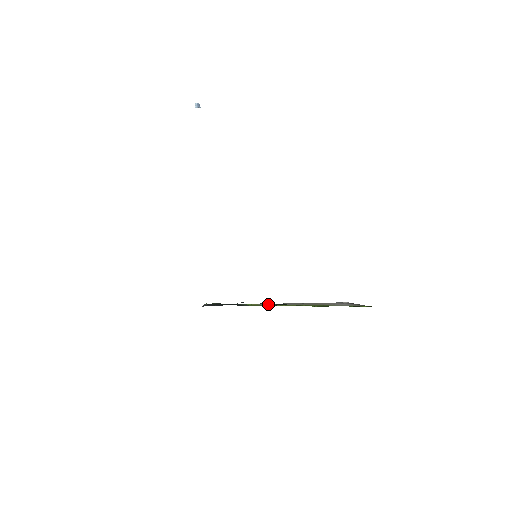
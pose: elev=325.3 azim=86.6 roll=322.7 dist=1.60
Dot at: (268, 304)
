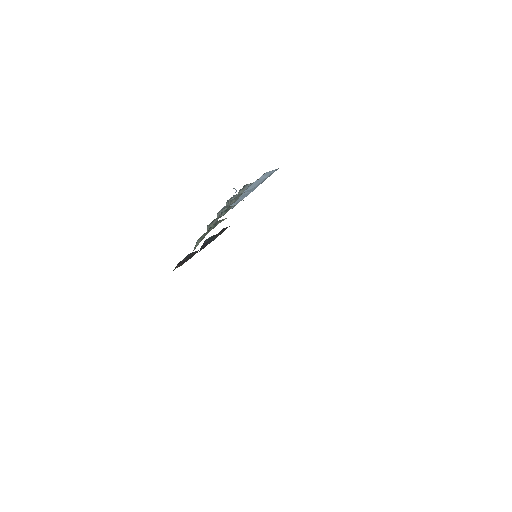
Dot at: occluded
